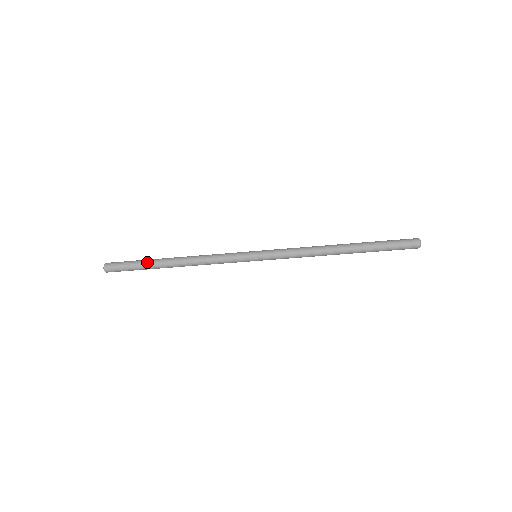
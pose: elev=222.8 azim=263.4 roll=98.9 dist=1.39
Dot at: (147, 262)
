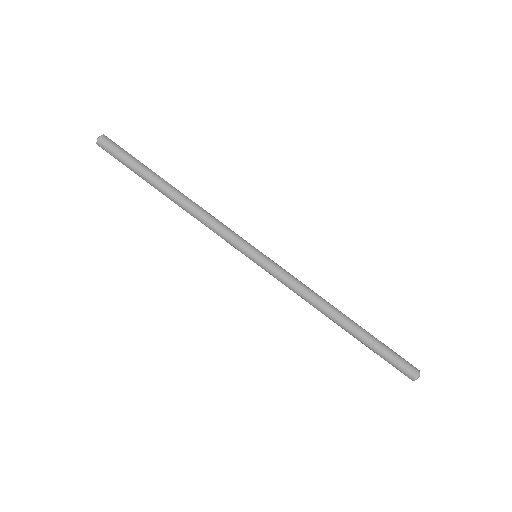
Dot at: occluded
